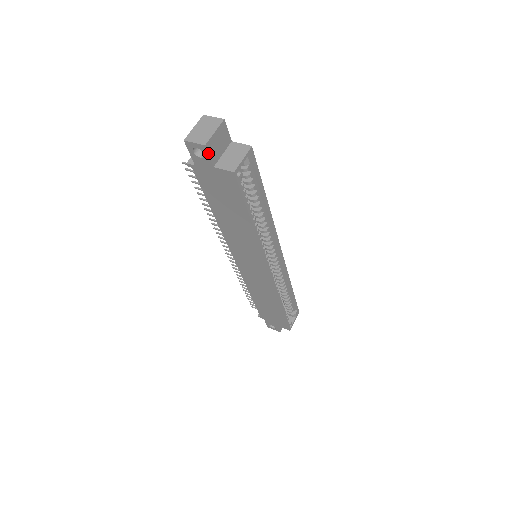
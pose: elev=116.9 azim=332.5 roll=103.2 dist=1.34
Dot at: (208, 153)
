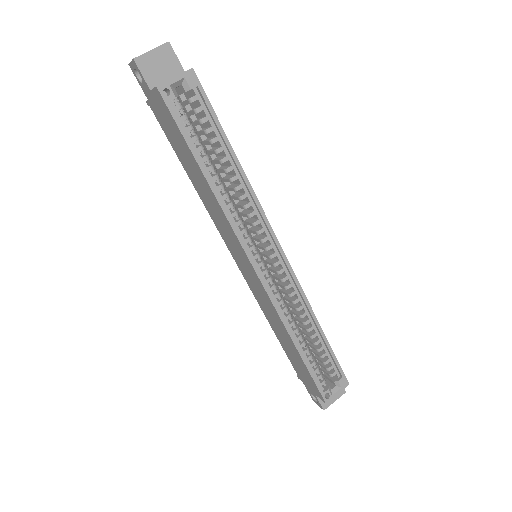
Dot at: (140, 70)
